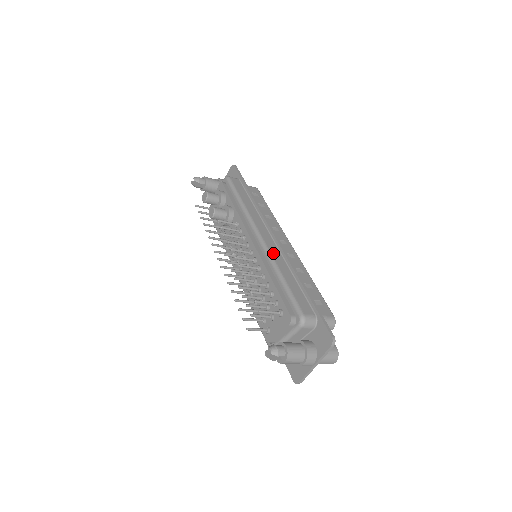
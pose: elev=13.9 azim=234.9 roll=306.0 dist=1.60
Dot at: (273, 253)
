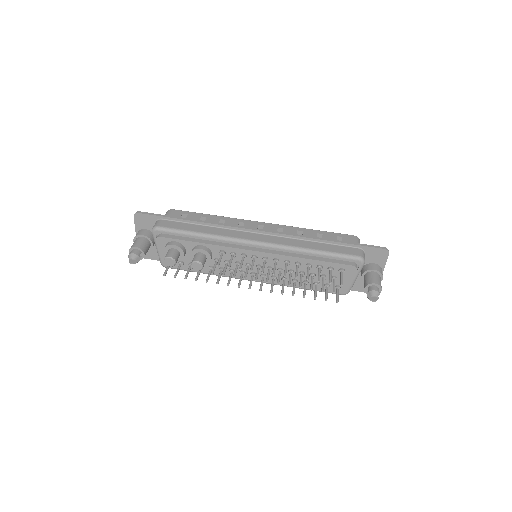
Dot at: (283, 243)
